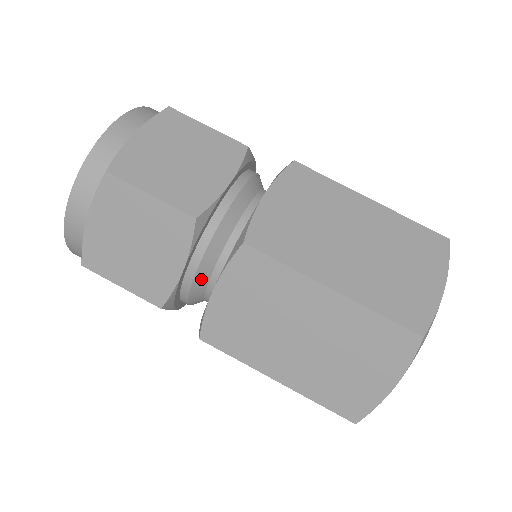
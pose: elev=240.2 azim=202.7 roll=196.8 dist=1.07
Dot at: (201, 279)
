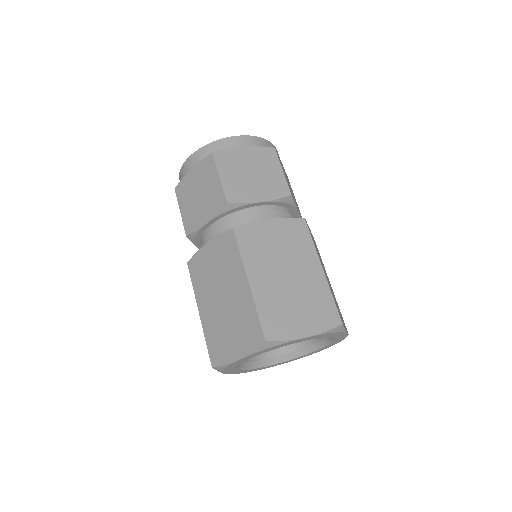
Dot at: (213, 237)
